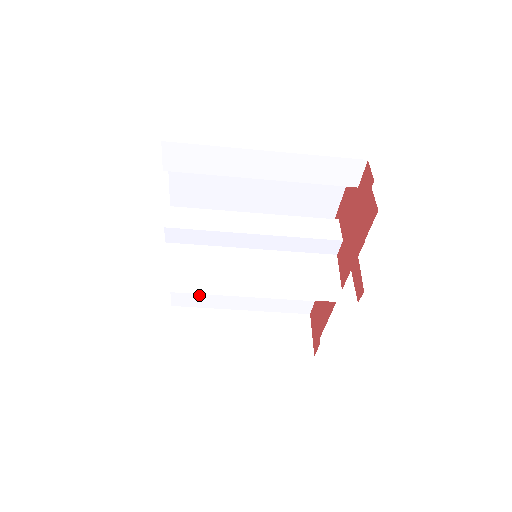
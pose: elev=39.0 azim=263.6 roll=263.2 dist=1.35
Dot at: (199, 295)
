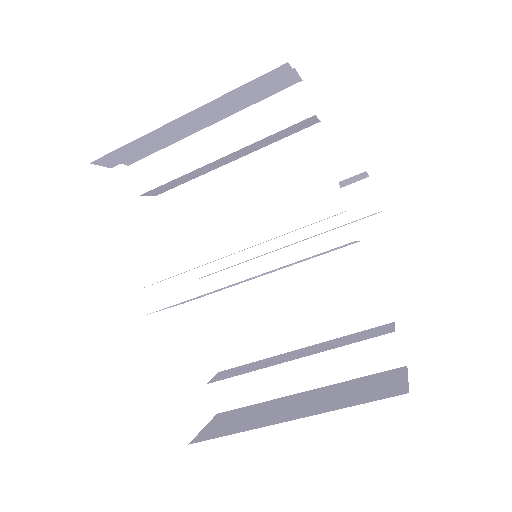
Dot at: (240, 378)
